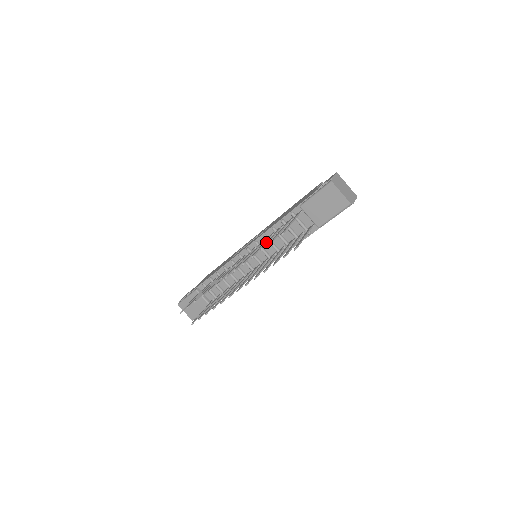
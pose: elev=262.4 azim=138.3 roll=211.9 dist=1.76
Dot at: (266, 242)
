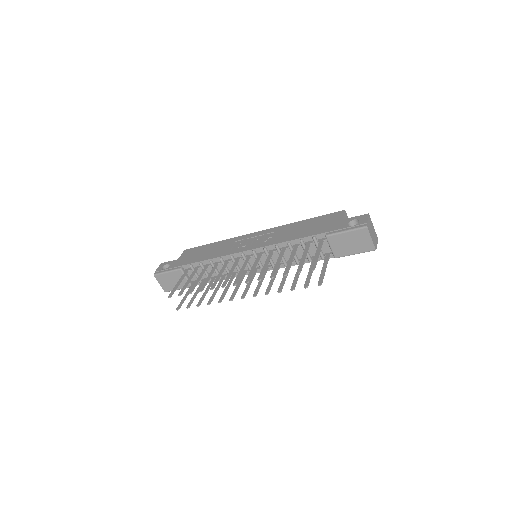
Dot at: (275, 251)
